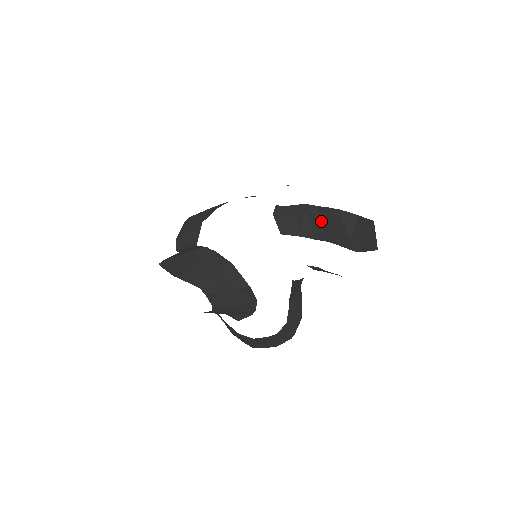
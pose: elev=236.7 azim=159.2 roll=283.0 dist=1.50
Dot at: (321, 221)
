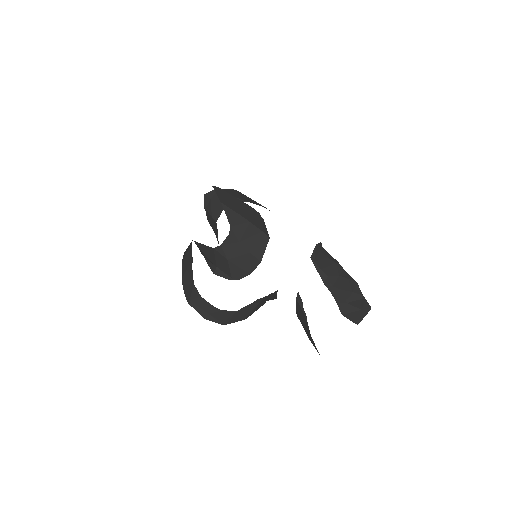
Dot at: (339, 278)
